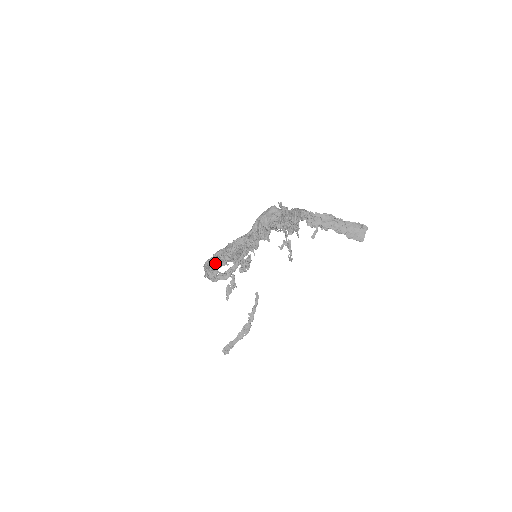
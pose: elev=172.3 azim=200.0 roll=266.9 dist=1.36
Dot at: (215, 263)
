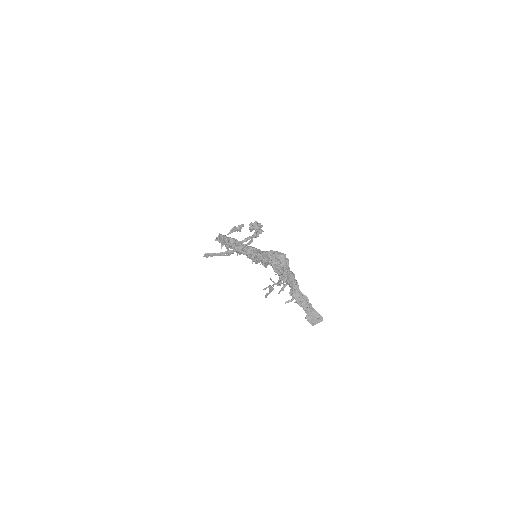
Dot at: (226, 242)
